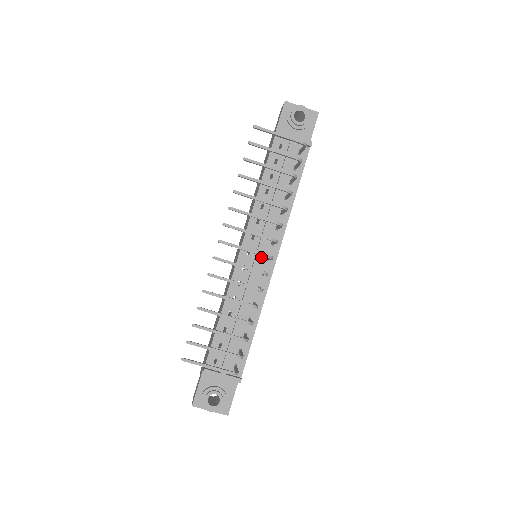
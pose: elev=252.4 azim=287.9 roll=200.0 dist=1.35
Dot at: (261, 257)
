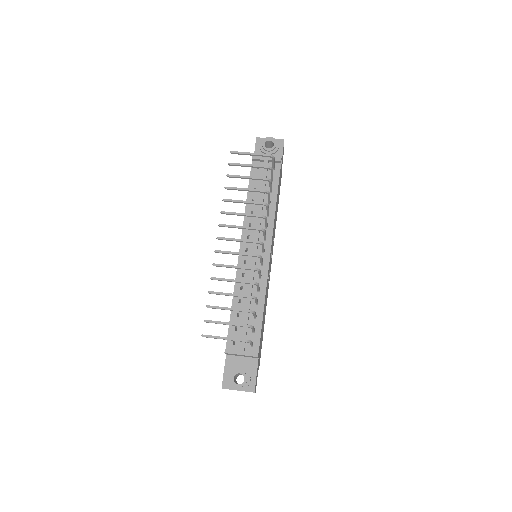
Dot at: (257, 251)
